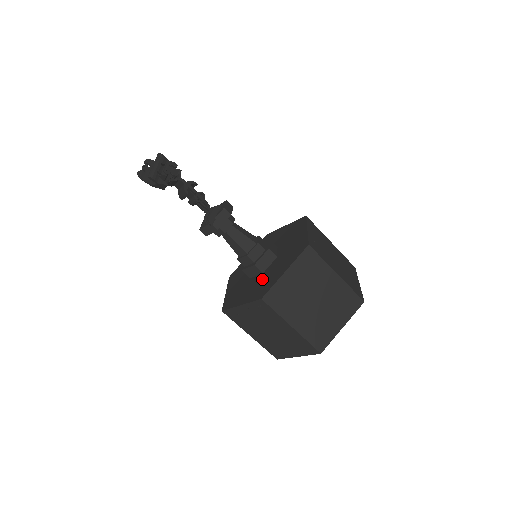
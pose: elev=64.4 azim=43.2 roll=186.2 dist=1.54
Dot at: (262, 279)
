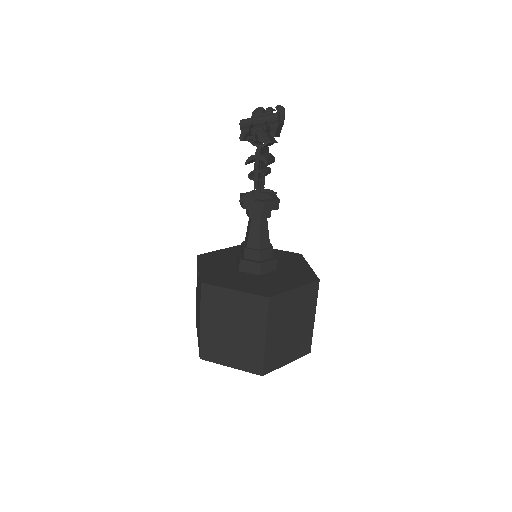
Dot at: (230, 273)
